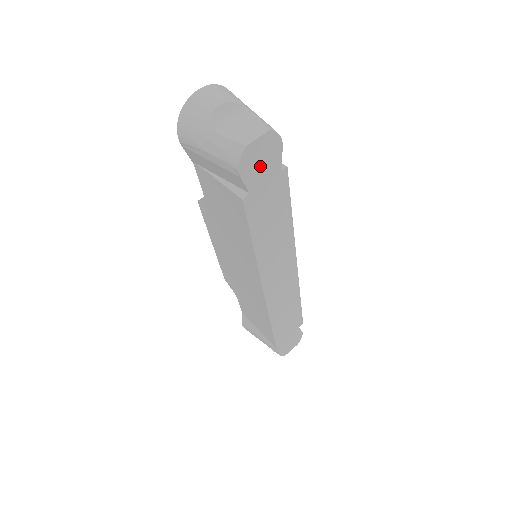
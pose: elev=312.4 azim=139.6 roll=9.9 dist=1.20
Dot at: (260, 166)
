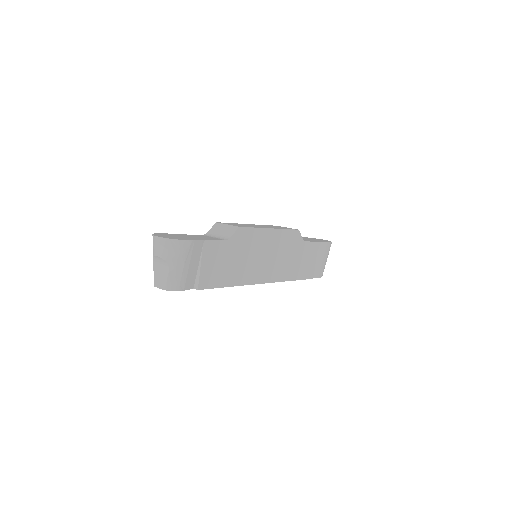
Dot at: occluded
